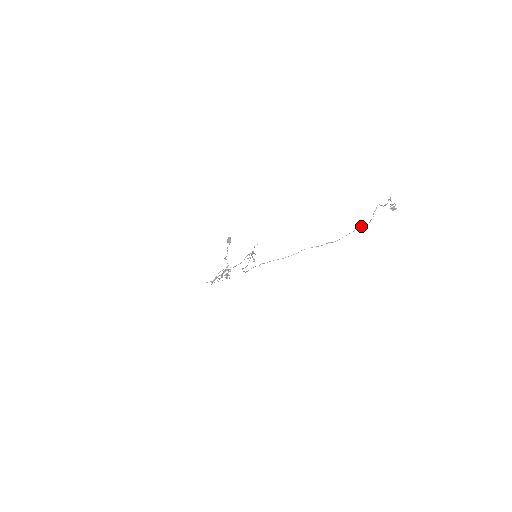
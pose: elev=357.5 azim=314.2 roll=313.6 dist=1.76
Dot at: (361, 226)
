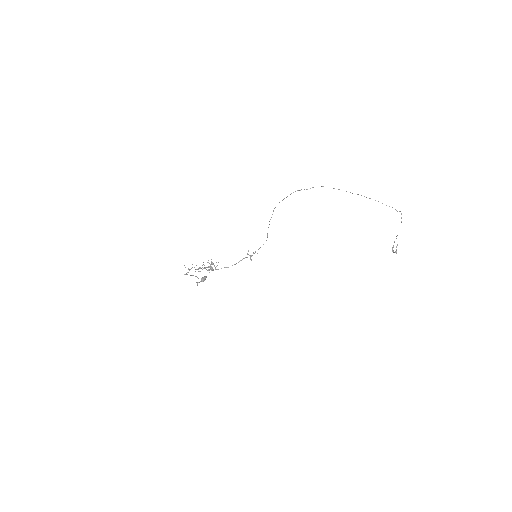
Dot at: (392, 207)
